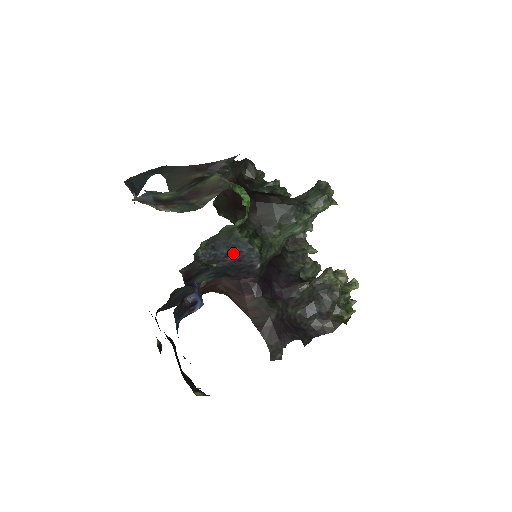
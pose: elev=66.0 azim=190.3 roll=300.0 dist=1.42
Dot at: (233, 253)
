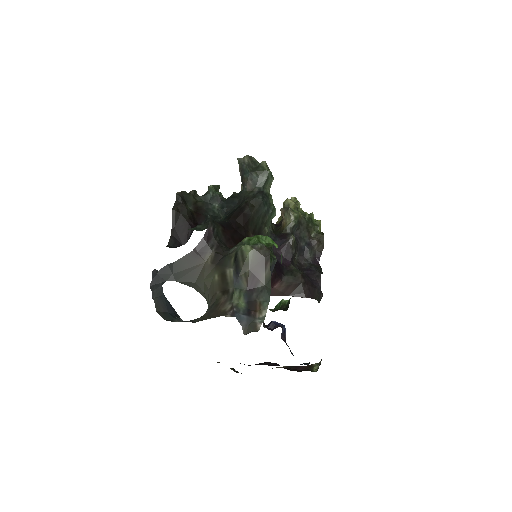
Dot at: occluded
